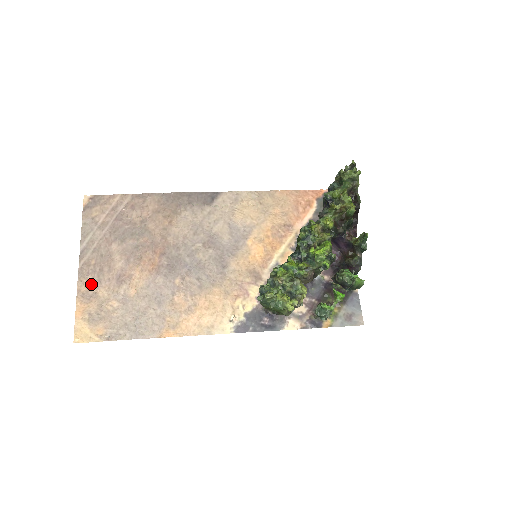
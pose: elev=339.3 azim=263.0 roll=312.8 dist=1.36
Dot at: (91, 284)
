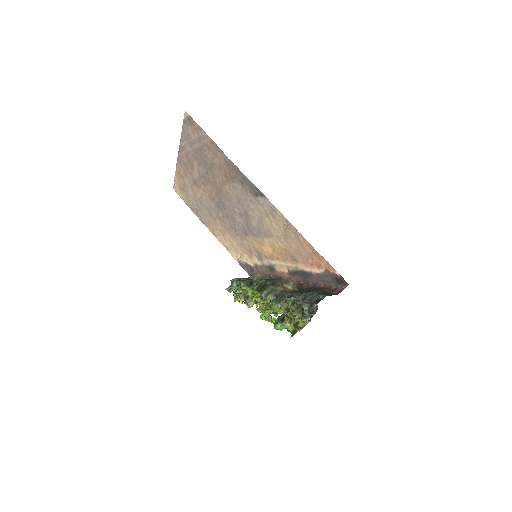
Dot at: (182, 171)
